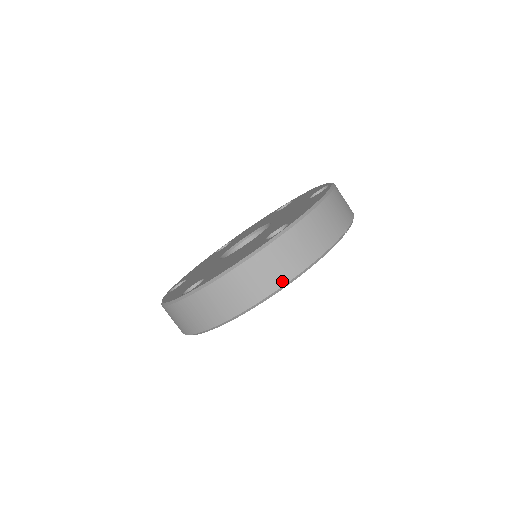
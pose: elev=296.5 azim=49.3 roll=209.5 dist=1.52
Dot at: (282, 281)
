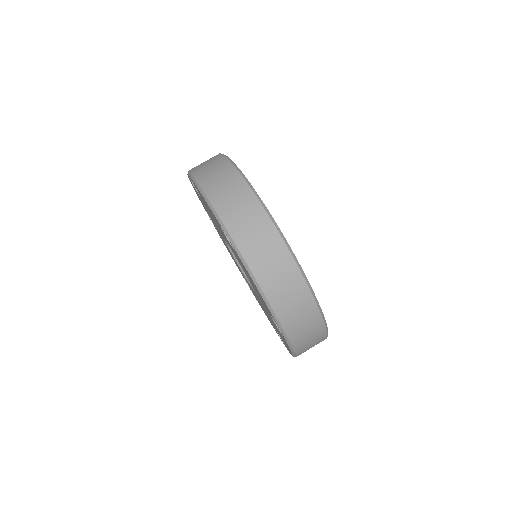
Dot at: (220, 157)
